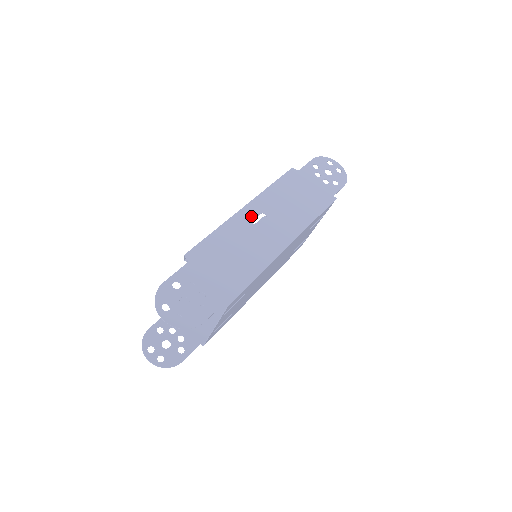
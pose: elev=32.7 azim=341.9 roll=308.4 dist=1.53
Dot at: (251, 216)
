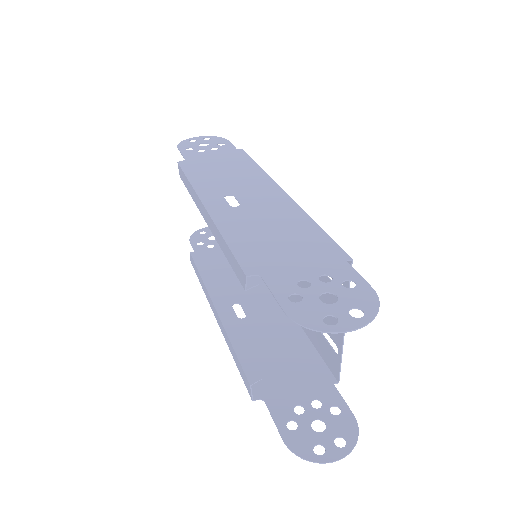
Dot at: (223, 205)
